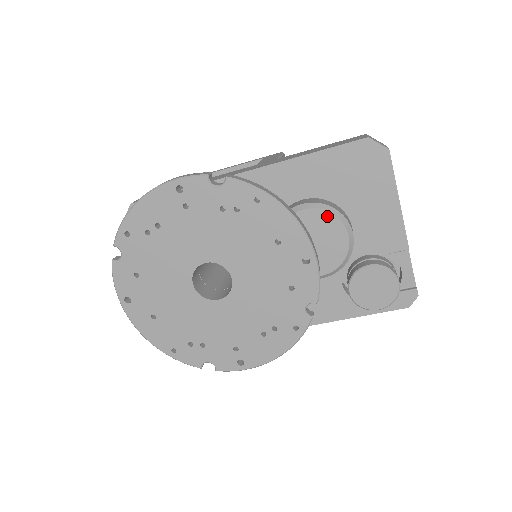
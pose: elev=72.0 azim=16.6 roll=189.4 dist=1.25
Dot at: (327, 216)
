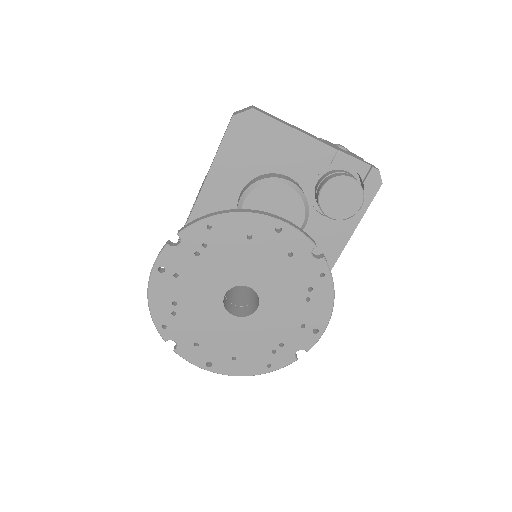
Dot at: (262, 189)
